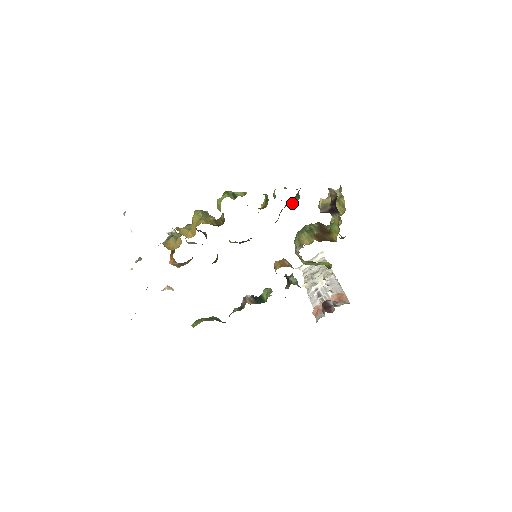
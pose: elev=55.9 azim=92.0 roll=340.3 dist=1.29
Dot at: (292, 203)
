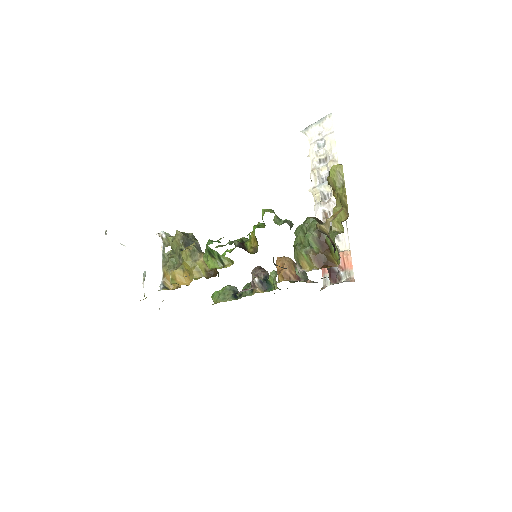
Dot at: occluded
